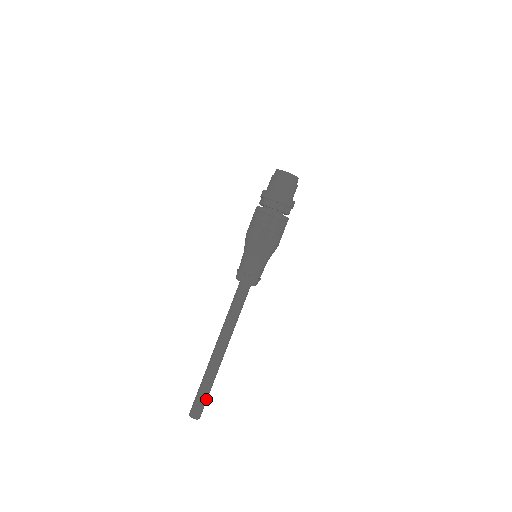
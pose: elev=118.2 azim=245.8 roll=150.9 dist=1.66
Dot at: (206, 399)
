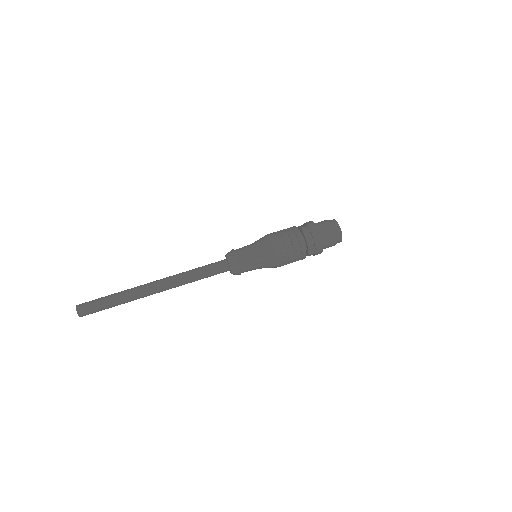
Dot at: (103, 309)
